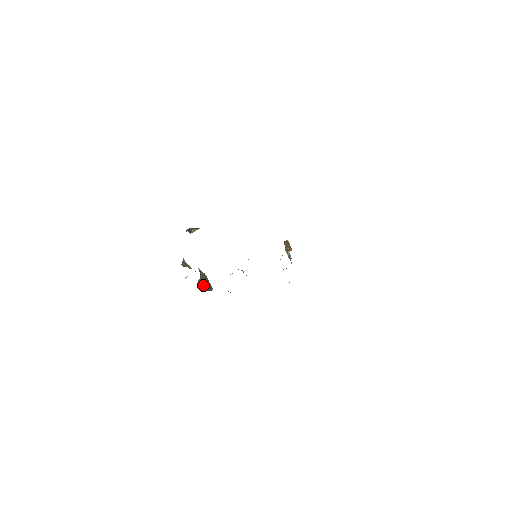
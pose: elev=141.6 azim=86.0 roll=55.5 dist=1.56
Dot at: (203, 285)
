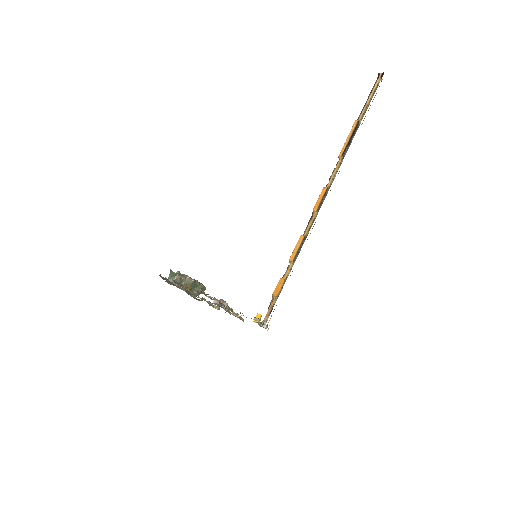
Dot at: occluded
